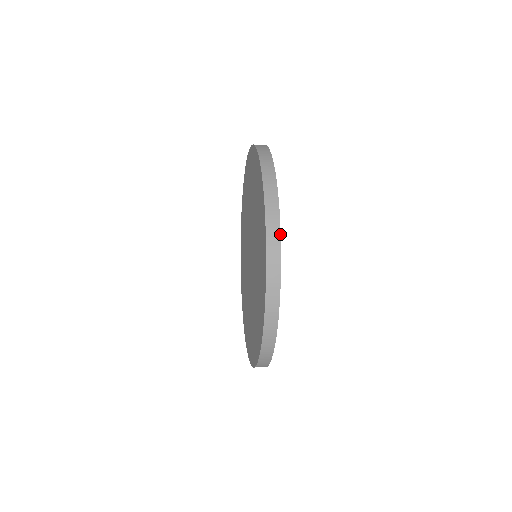
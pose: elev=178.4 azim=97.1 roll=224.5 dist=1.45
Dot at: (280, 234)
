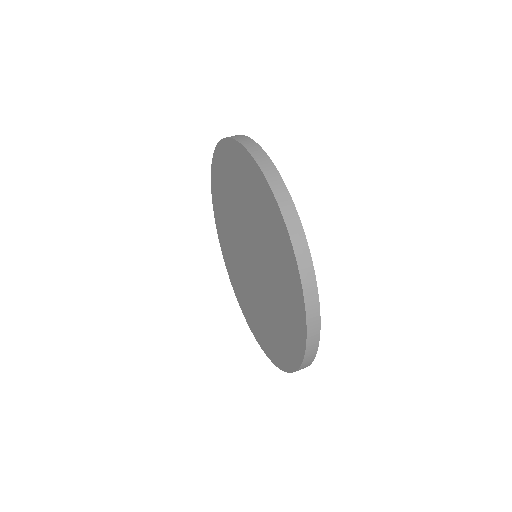
Dot at: (320, 328)
